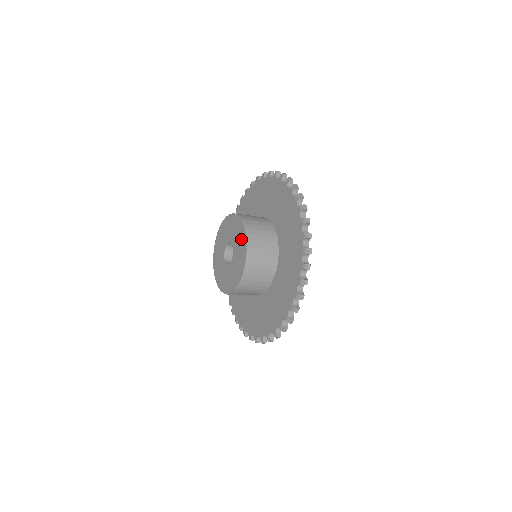
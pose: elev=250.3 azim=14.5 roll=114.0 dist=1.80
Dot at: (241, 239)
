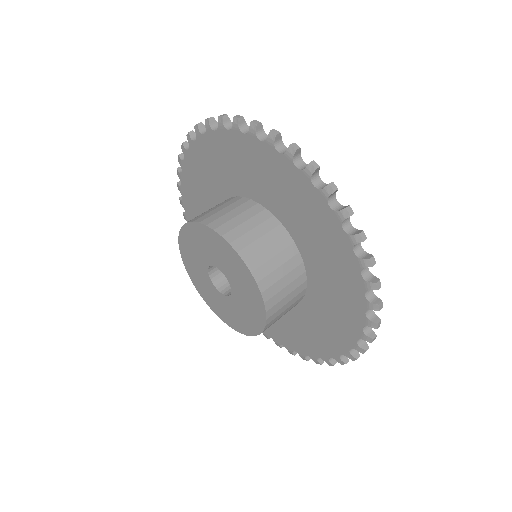
Dot at: (237, 268)
